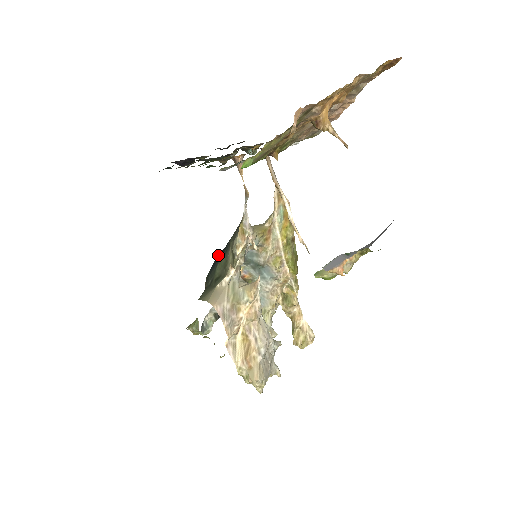
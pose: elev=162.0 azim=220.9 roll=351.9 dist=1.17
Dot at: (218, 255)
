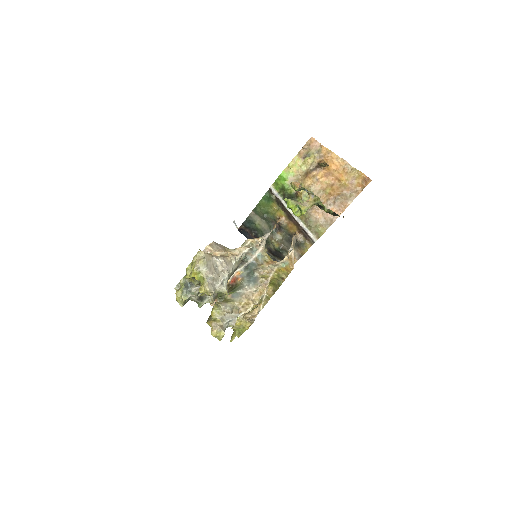
Dot at: occluded
